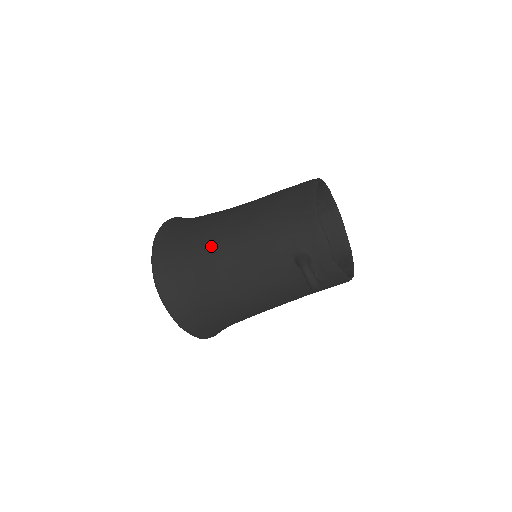
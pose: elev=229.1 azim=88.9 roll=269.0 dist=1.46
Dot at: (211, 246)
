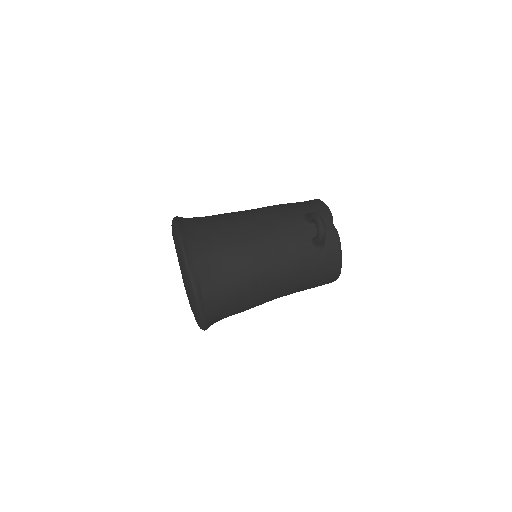
Dot at: (232, 213)
